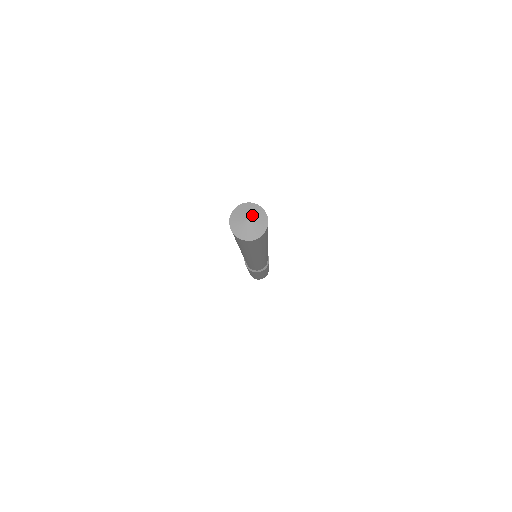
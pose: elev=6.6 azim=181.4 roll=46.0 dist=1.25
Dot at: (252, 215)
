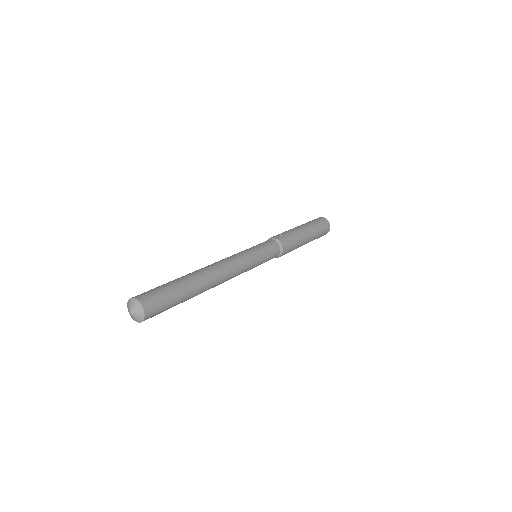
Dot at: (134, 313)
